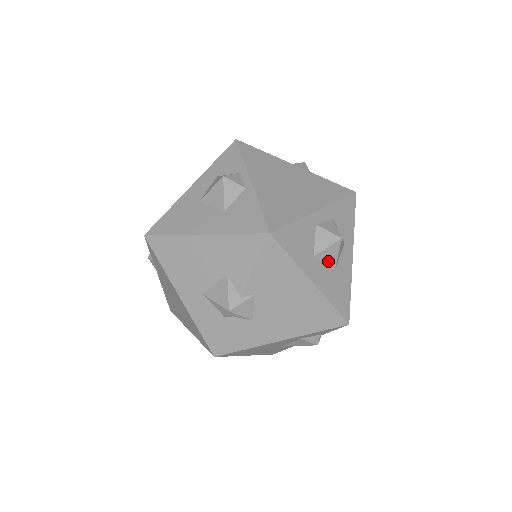
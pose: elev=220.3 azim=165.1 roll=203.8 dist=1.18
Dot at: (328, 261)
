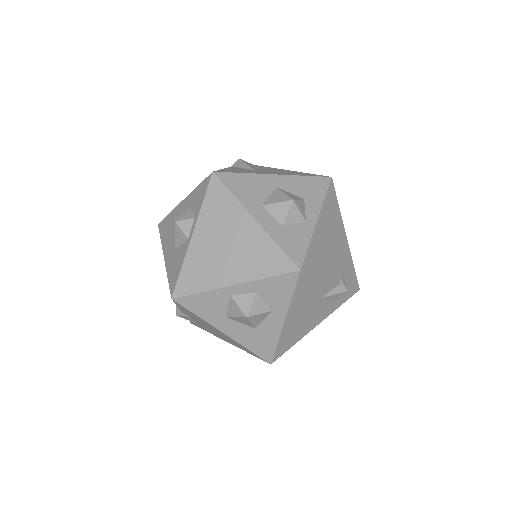
Dot at: (243, 322)
